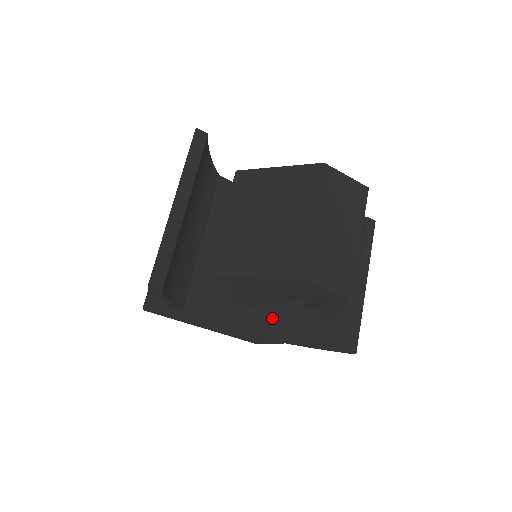
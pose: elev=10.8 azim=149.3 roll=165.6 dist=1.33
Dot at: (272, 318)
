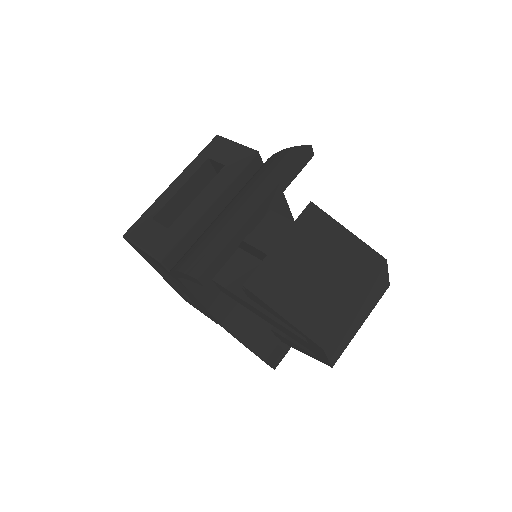
Dot at: (228, 305)
